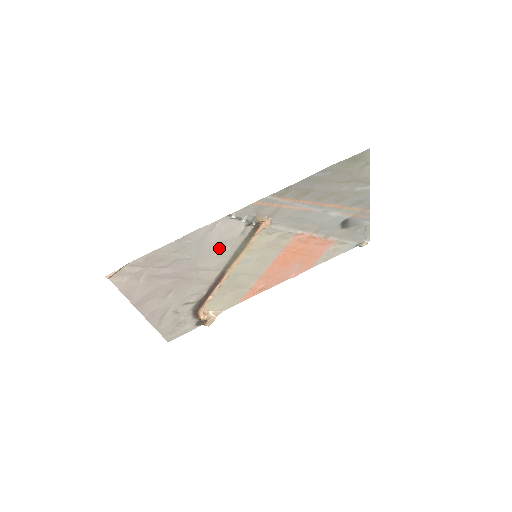
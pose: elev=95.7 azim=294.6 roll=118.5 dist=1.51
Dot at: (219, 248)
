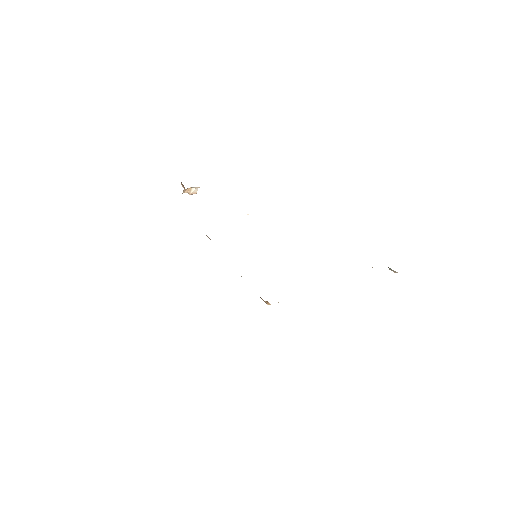
Dot at: occluded
